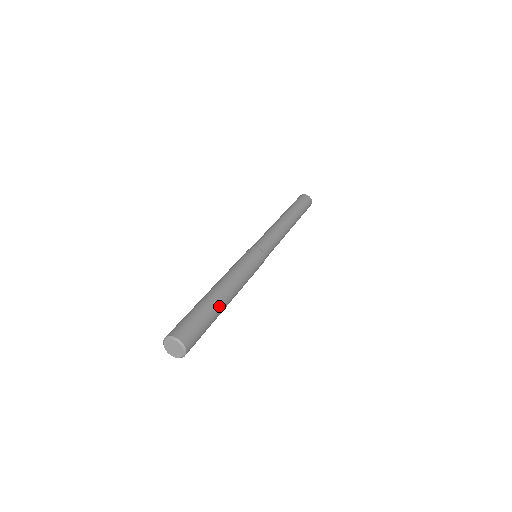
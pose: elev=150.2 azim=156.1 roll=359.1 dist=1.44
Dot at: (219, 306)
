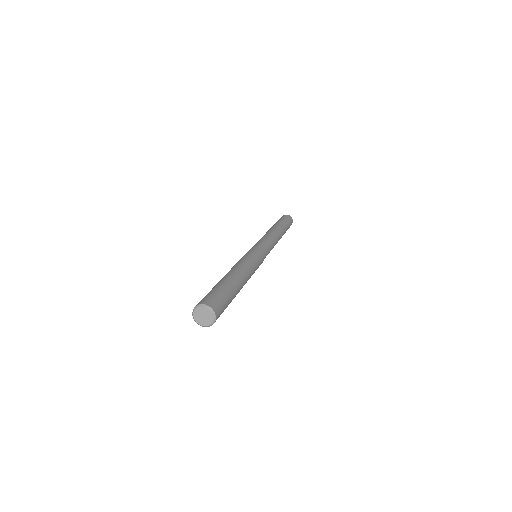
Dot at: (236, 286)
